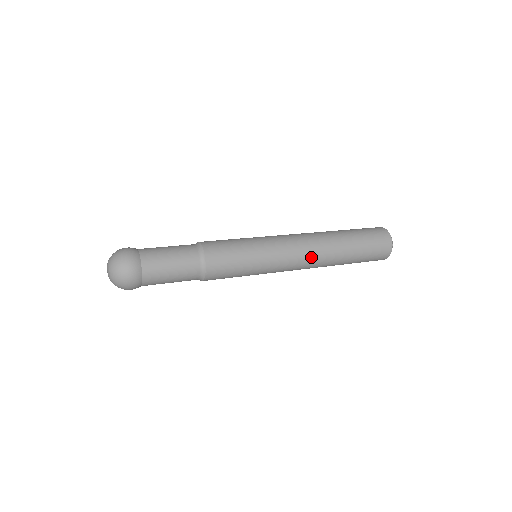
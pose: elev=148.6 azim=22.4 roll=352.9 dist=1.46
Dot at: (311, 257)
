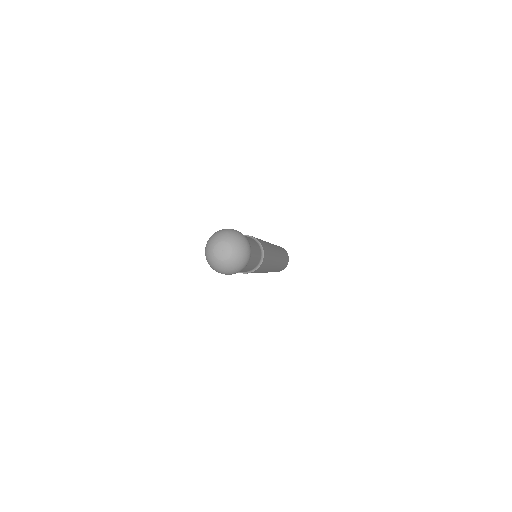
Dot at: (279, 254)
